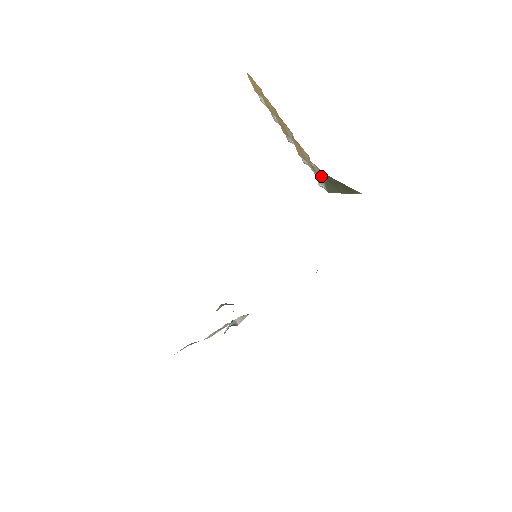
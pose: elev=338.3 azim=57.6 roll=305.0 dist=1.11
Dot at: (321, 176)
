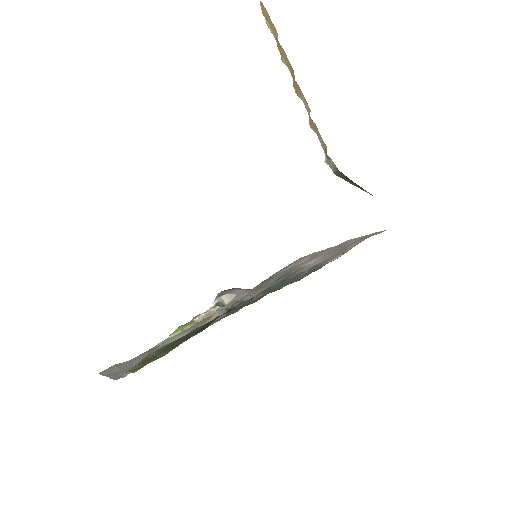
Dot at: (334, 167)
